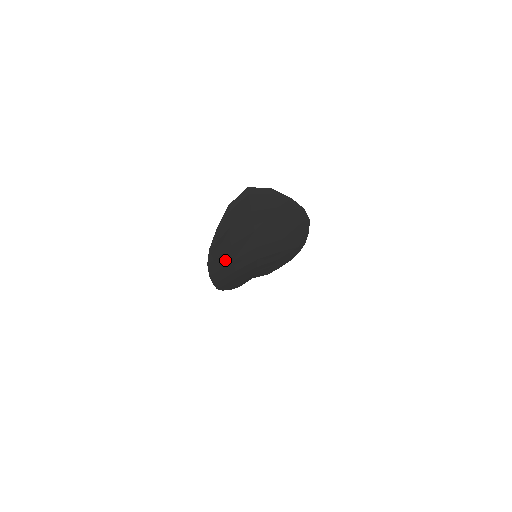
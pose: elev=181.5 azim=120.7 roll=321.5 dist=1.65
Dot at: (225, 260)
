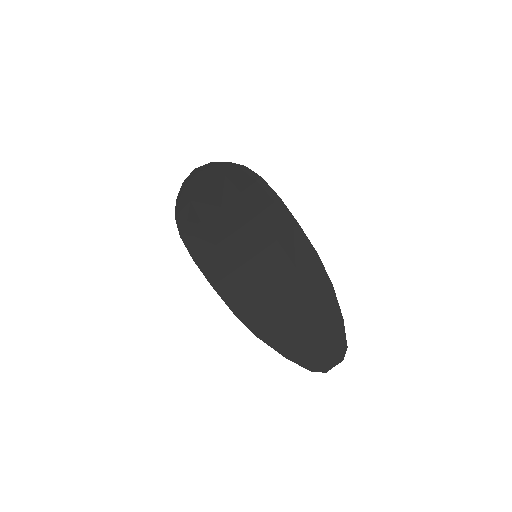
Dot at: (203, 240)
